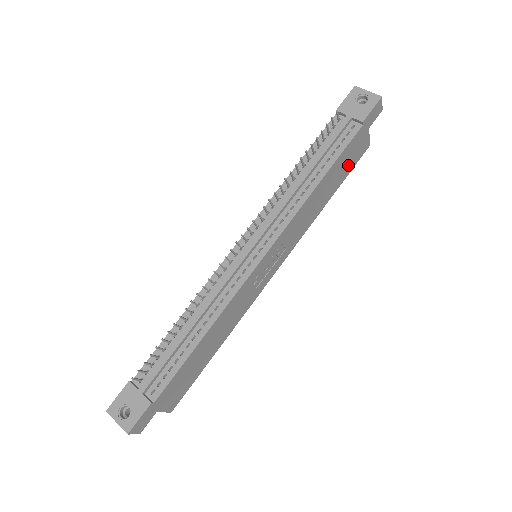
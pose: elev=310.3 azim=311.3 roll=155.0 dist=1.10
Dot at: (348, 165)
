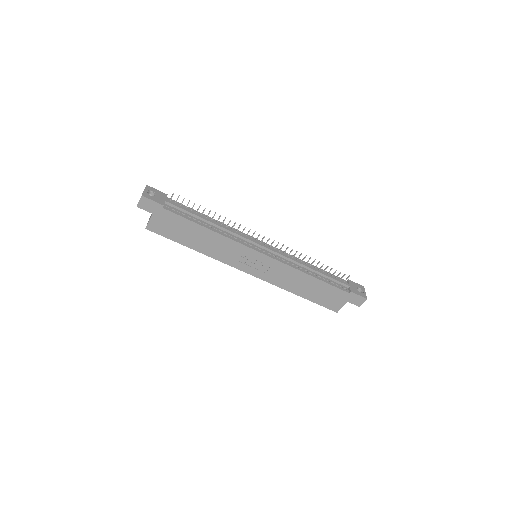
Dot at: (323, 299)
